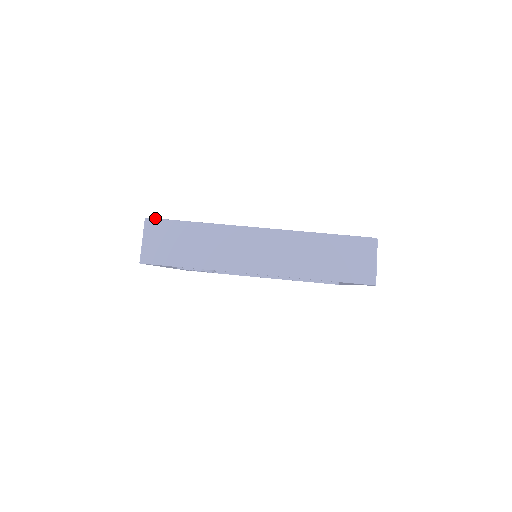
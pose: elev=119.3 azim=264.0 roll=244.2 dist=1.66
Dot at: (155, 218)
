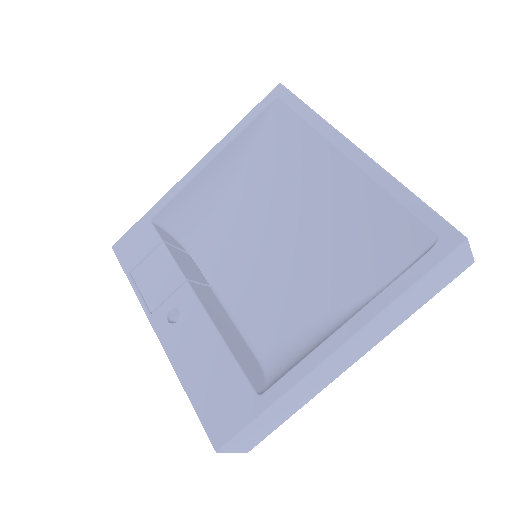
Dot at: (226, 444)
